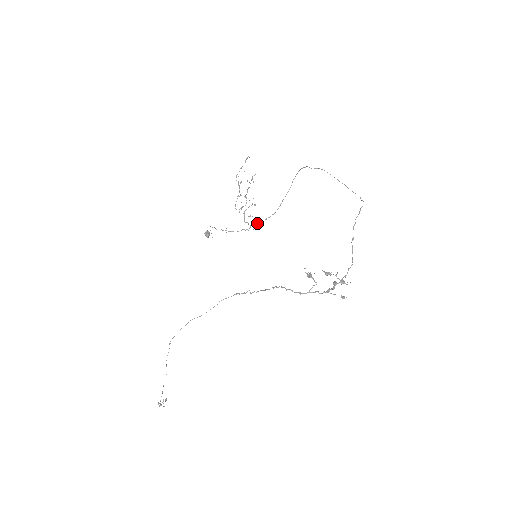
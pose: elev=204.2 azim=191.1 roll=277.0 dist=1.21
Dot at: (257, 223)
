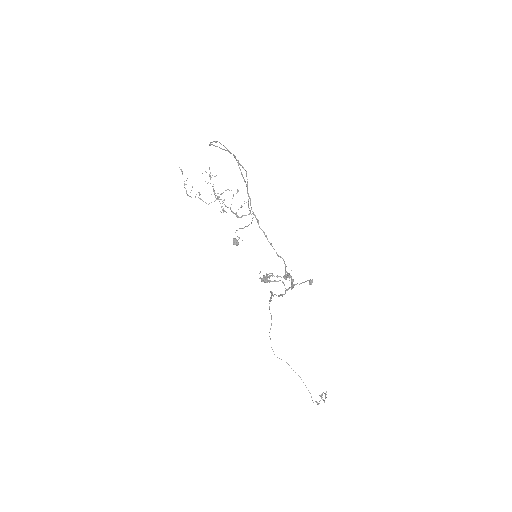
Dot at: (249, 210)
